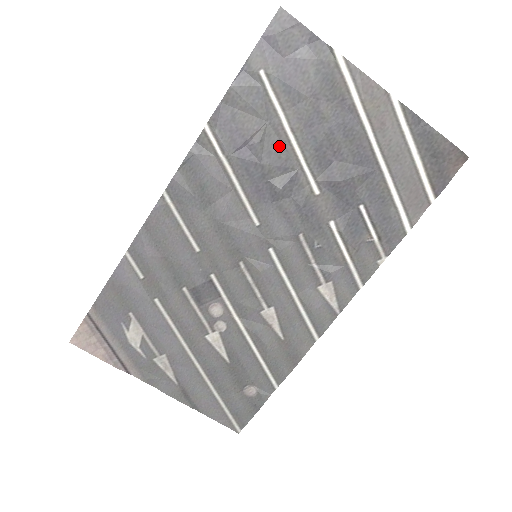
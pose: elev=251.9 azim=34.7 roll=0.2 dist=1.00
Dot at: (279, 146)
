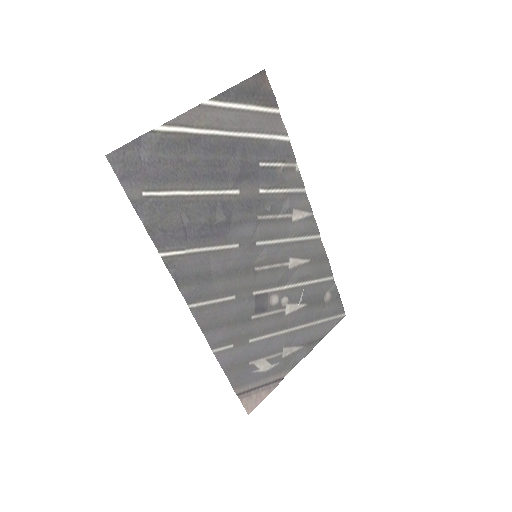
Dot at: (197, 205)
